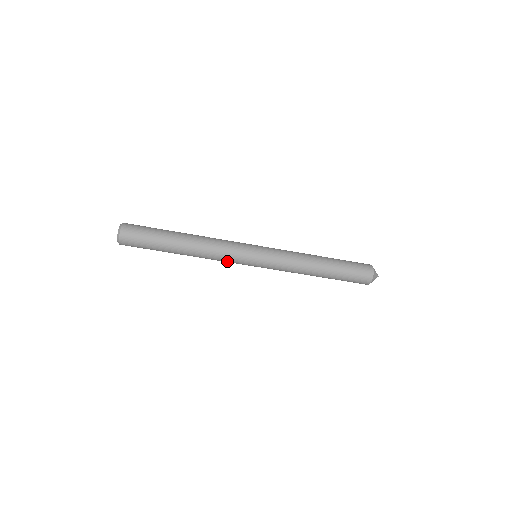
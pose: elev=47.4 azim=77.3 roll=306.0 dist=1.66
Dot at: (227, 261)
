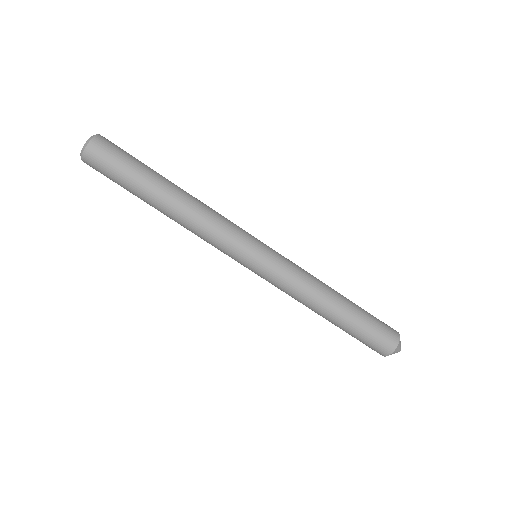
Dot at: (215, 246)
